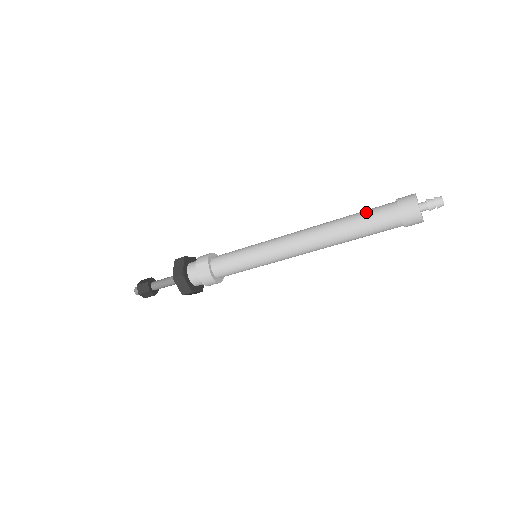
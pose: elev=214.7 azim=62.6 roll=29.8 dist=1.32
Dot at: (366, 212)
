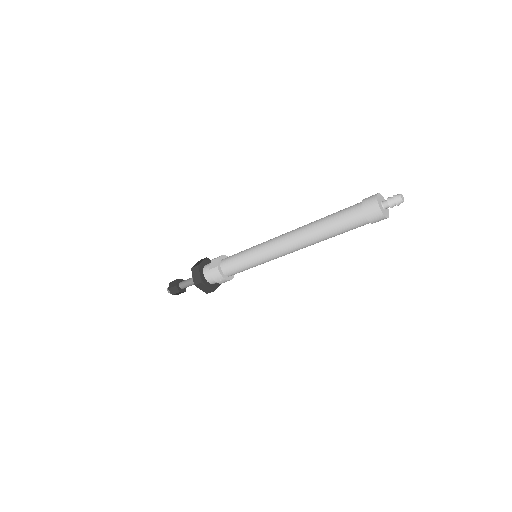
Dot at: (340, 210)
